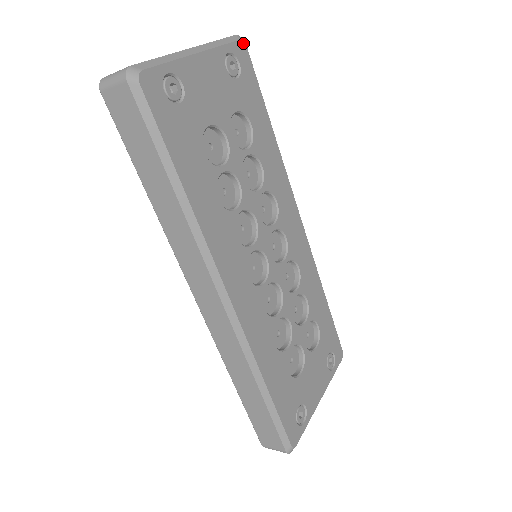
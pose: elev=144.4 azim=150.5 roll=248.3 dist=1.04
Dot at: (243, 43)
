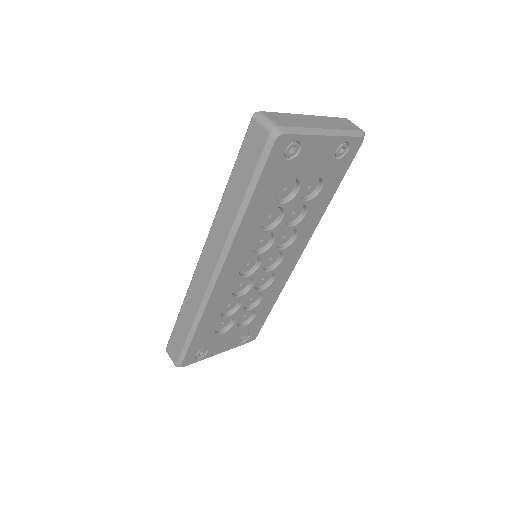
Dot at: (362, 139)
